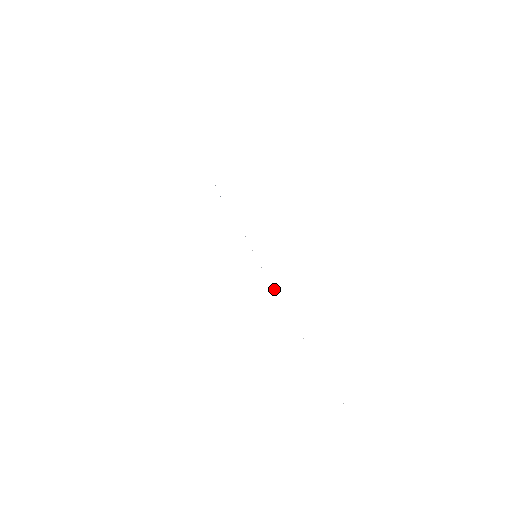
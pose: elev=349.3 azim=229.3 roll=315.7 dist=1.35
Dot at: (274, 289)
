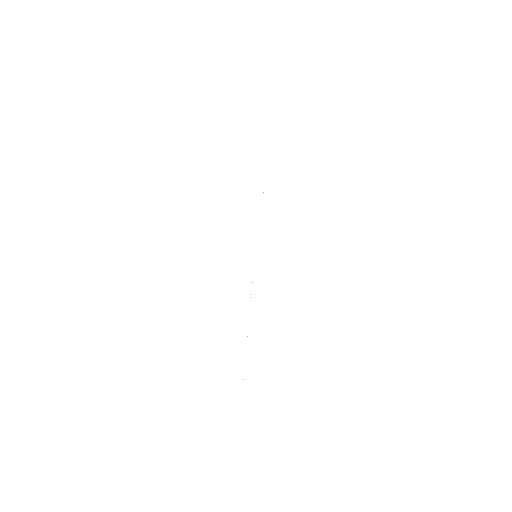
Dot at: occluded
